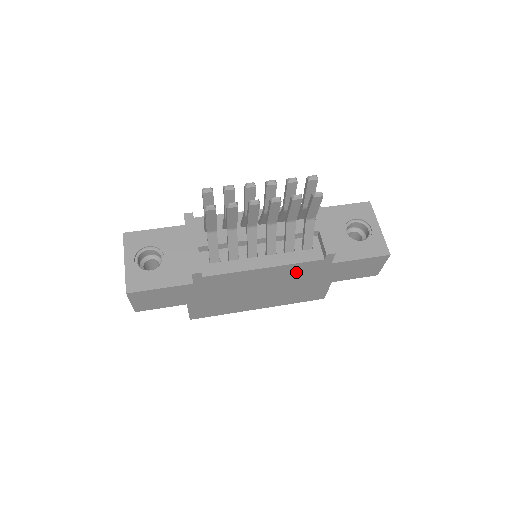
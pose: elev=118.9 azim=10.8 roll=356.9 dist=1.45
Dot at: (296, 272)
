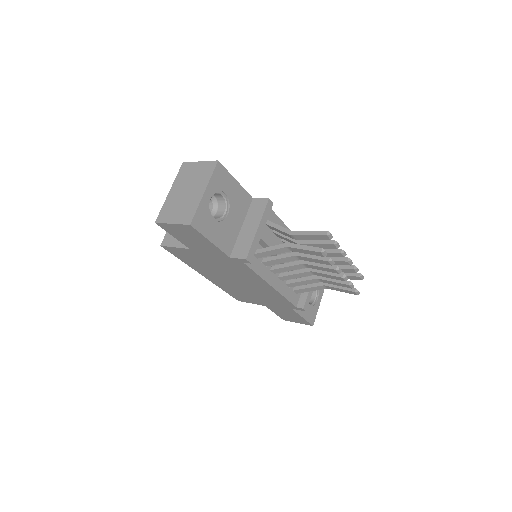
Dot at: (272, 296)
